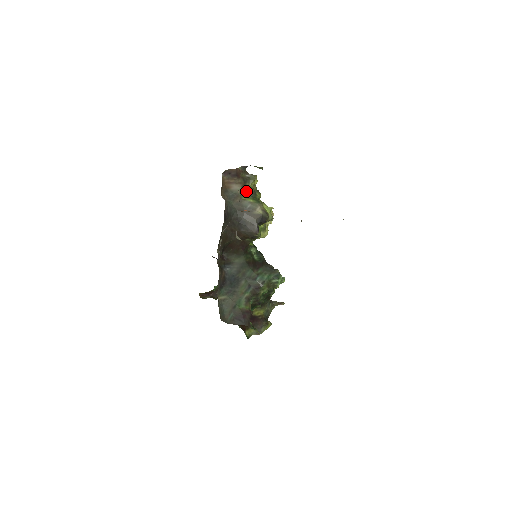
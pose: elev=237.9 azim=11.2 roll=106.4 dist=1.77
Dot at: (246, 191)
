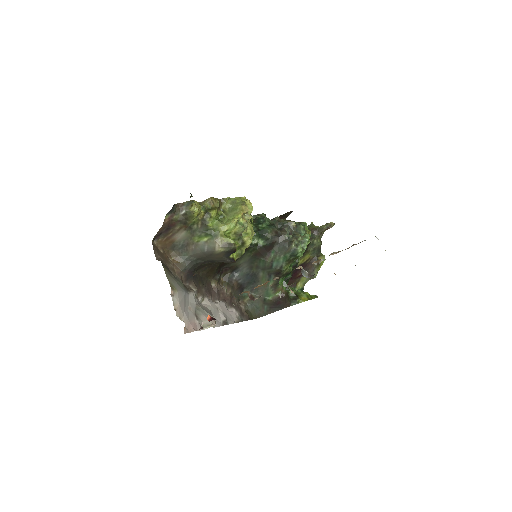
Dot at: (193, 230)
